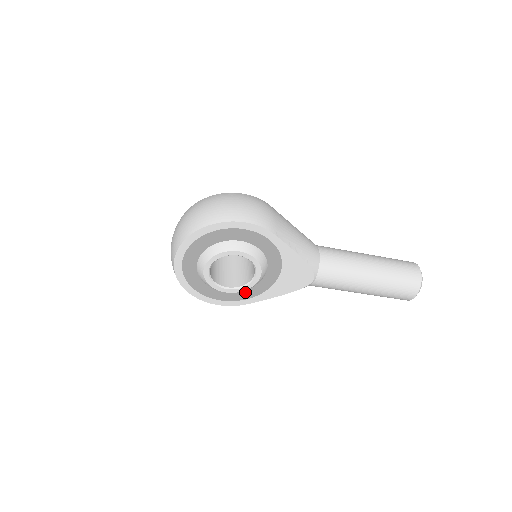
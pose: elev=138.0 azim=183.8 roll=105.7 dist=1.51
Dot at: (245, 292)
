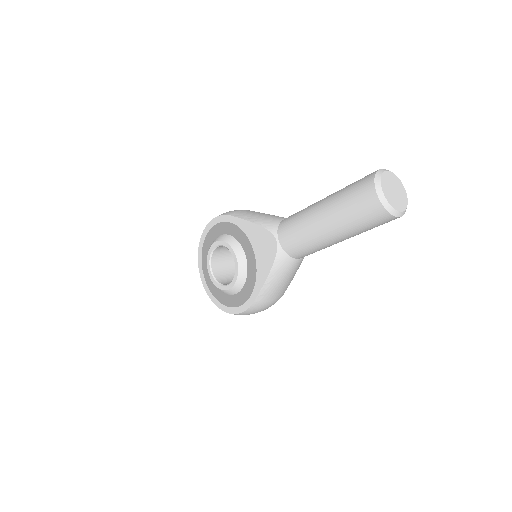
Dot at: (246, 287)
